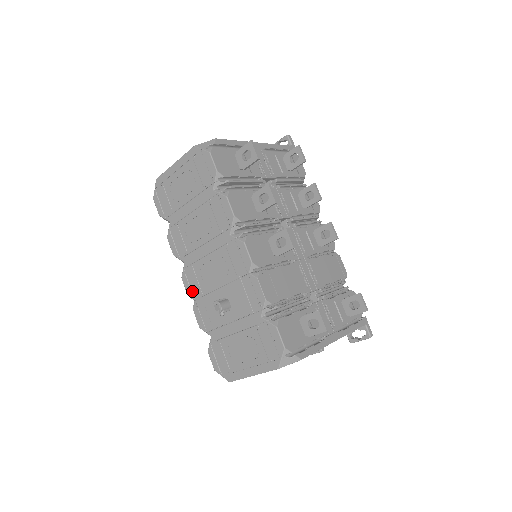
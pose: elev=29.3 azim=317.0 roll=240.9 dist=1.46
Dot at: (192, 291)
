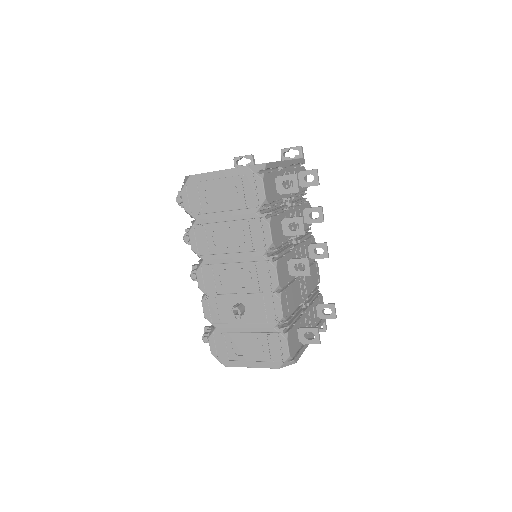
Dot at: (205, 286)
